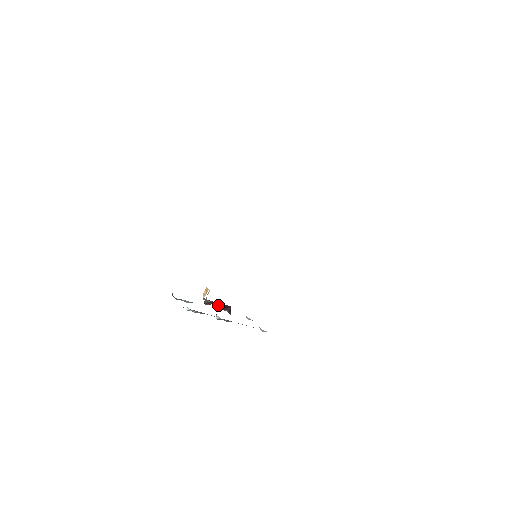
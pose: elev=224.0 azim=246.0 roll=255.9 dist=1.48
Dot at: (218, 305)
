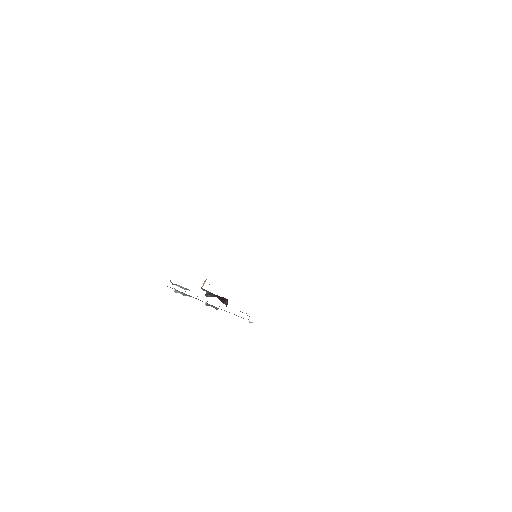
Dot at: (218, 298)
